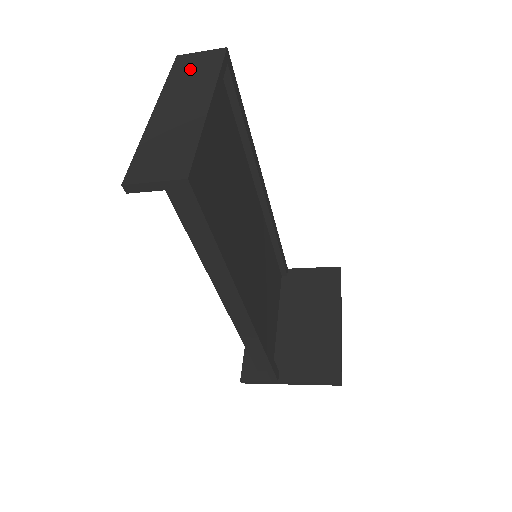
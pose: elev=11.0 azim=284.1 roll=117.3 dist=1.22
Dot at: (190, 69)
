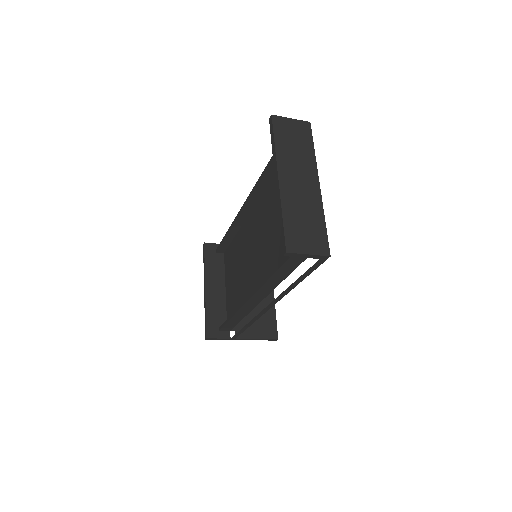
Dot at: (290, 138)
